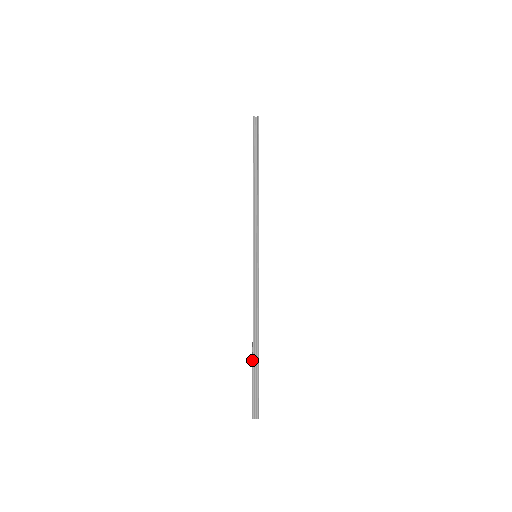
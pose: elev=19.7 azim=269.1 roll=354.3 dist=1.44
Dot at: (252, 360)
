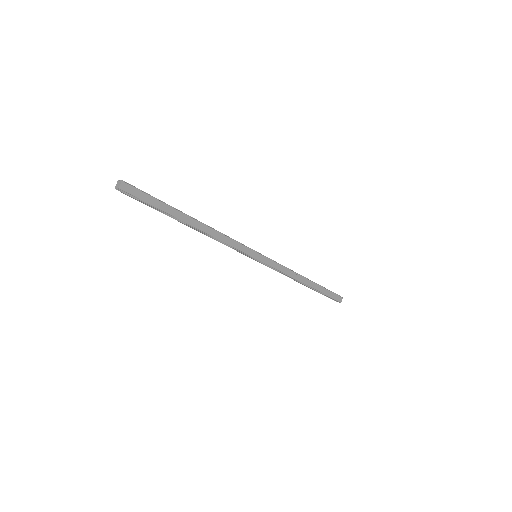
Dot at: (312, 289)
